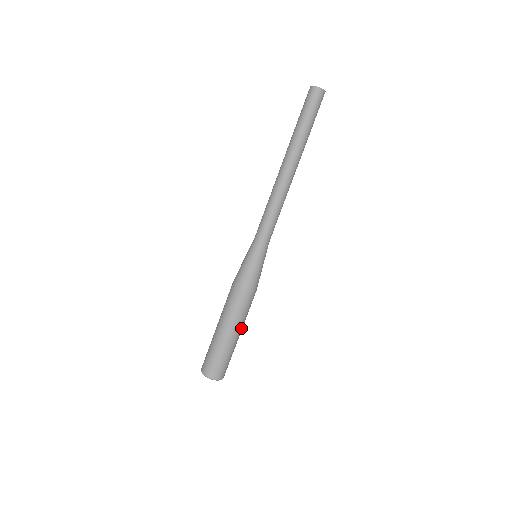
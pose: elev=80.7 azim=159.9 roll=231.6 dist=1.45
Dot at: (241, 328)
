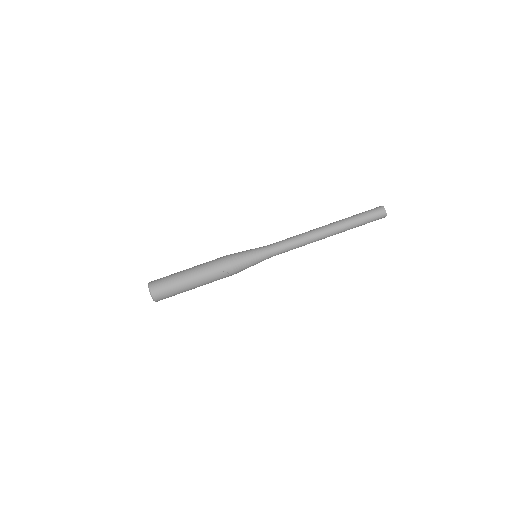
Dot at: (200, 282)
